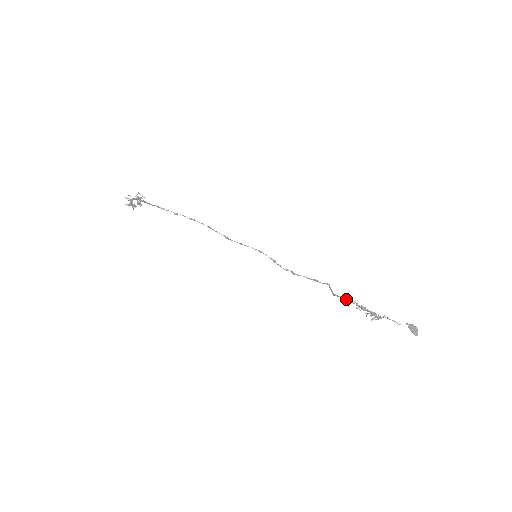
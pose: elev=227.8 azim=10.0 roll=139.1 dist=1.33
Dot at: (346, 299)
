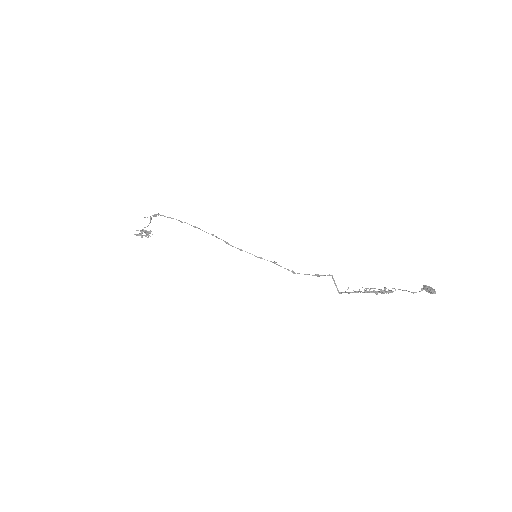
Dot at: occluded
